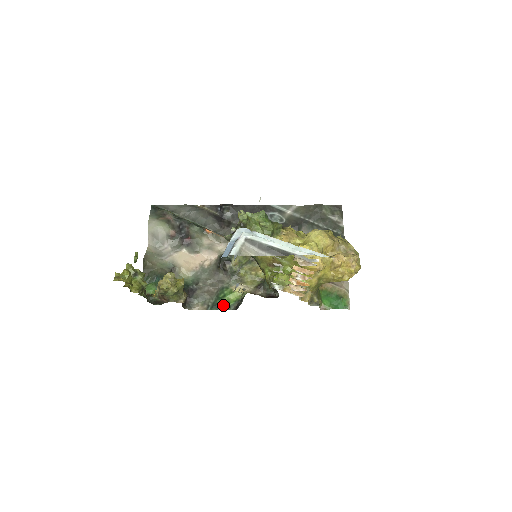
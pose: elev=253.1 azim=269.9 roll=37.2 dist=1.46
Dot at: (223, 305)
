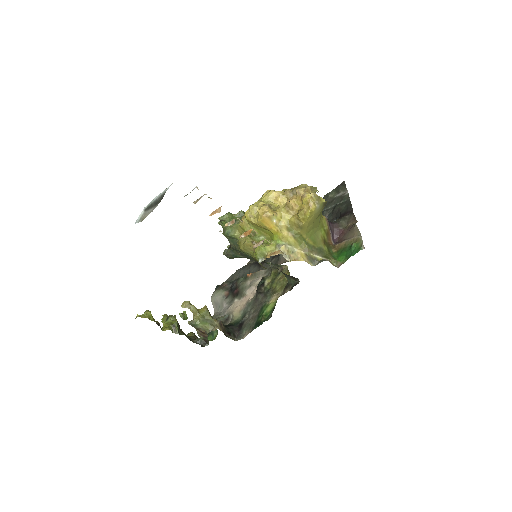
Dot at: (261, 319)
